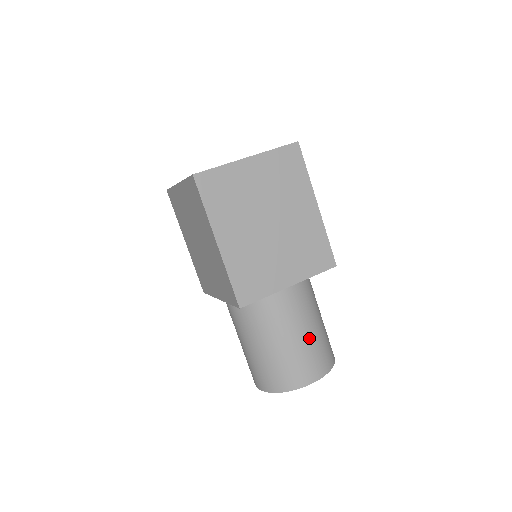
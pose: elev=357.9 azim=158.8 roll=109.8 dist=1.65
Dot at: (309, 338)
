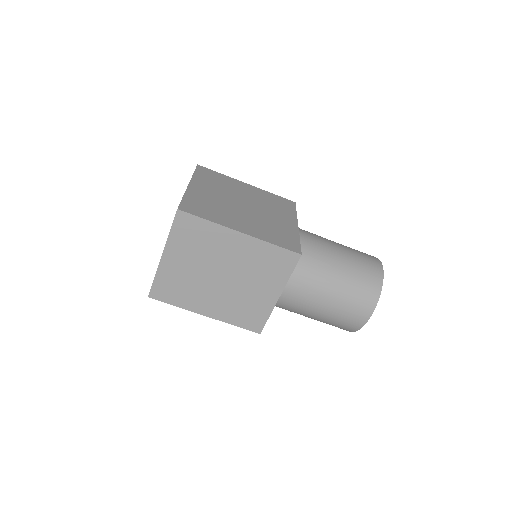
Dot at: (337, 298)
